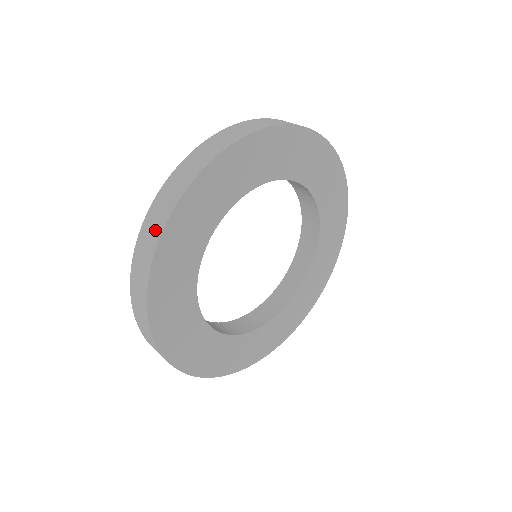
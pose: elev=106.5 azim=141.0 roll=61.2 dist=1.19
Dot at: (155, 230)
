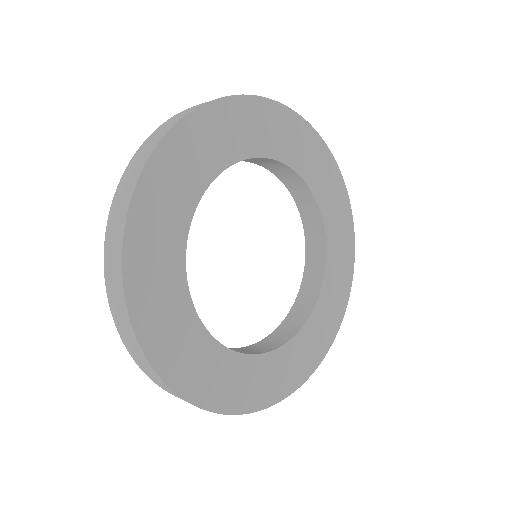
Dot at: (172, 393)
